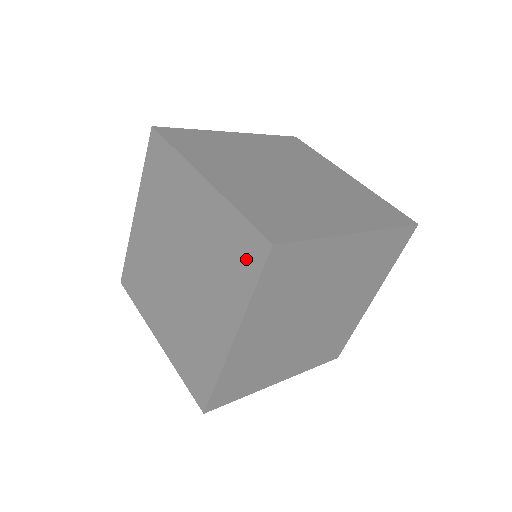
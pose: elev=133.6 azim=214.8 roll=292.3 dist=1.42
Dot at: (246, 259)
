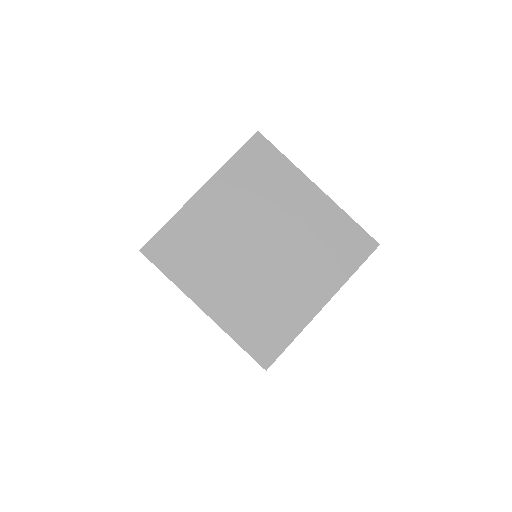
Dot at: occluded
